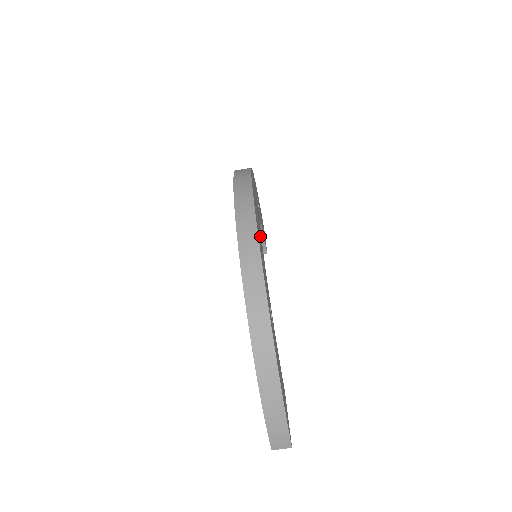
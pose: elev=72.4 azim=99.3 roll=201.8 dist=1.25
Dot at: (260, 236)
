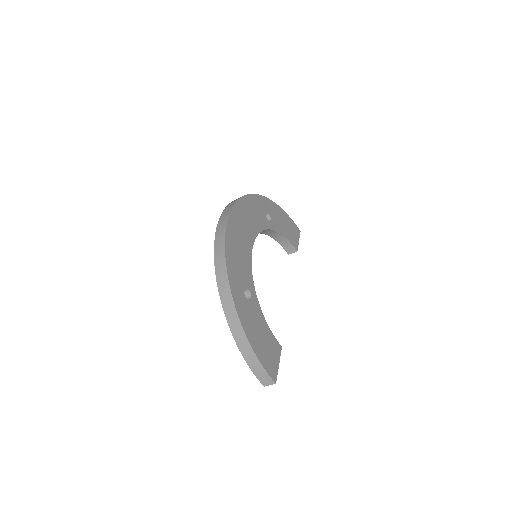
Dot at: (245, 242)
